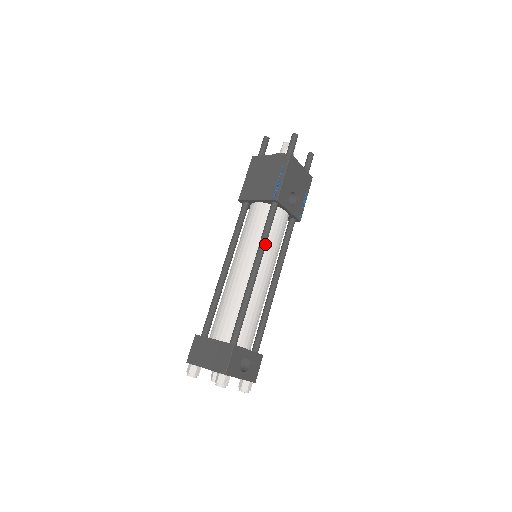
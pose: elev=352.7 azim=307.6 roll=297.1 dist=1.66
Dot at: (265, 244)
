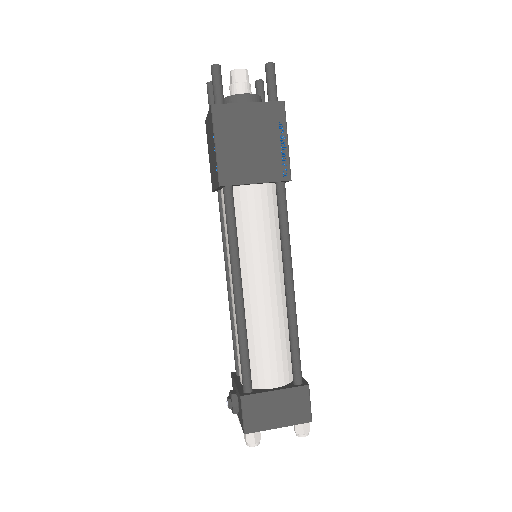
Dot at: (290, 245)
